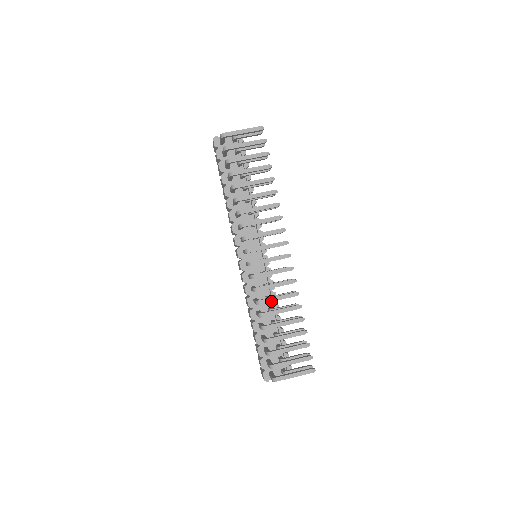
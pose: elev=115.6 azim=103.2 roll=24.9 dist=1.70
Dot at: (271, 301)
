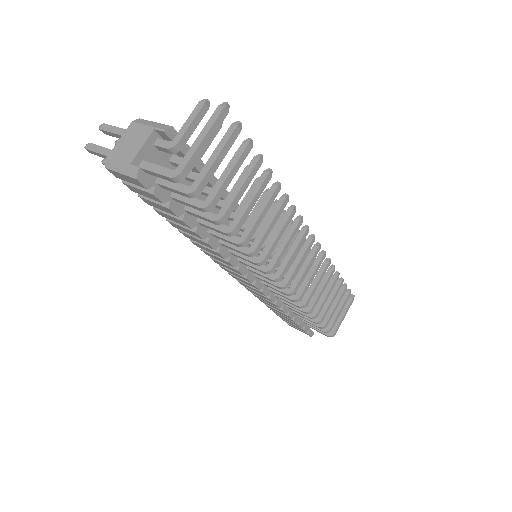
Dot at: occluded
